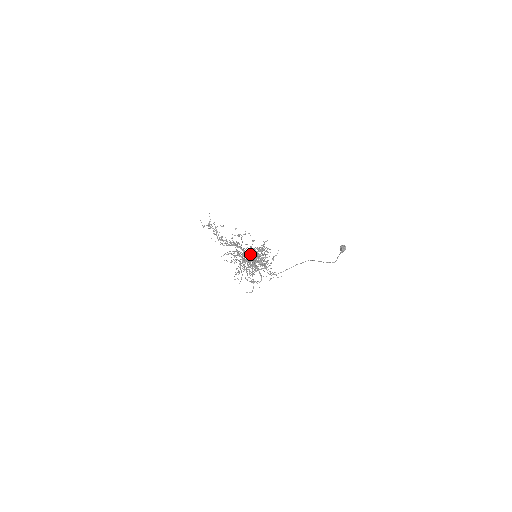
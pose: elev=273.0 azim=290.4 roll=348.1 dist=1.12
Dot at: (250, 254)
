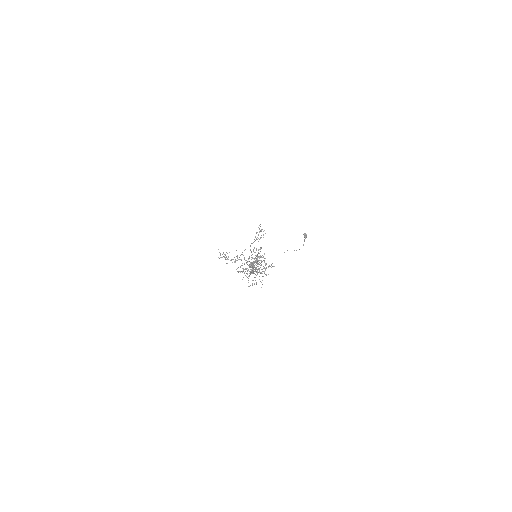
Dot at: (252, 272)
